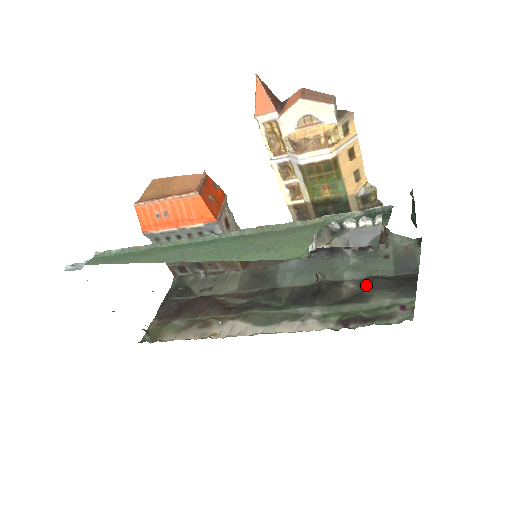
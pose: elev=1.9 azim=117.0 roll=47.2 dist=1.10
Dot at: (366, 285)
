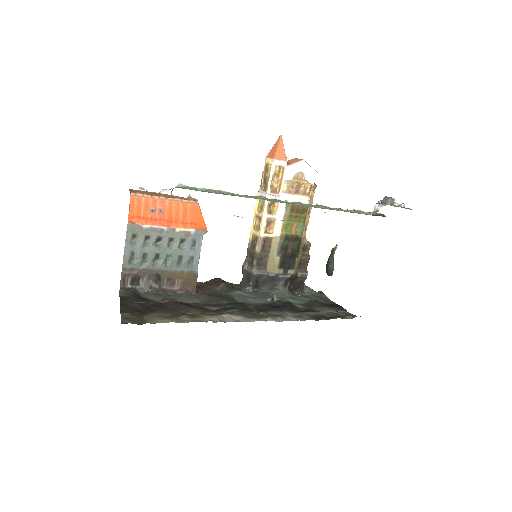
Dot at: (311, 305)
